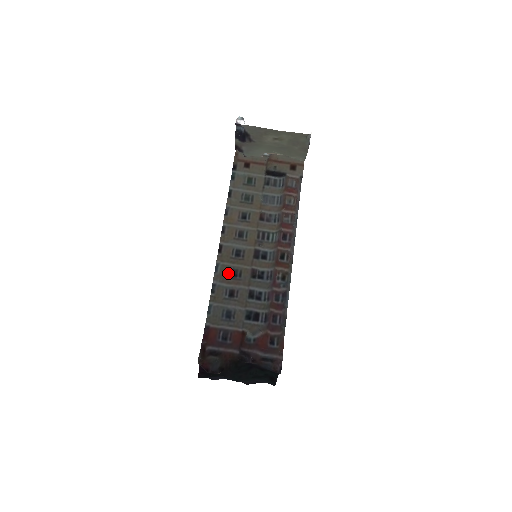
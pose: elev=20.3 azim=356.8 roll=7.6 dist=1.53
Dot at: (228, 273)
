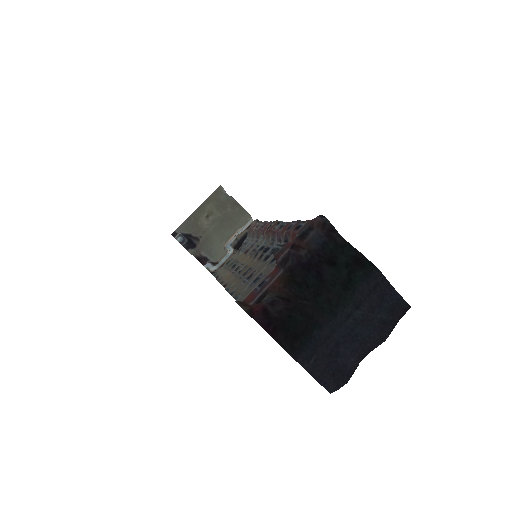
Dot at: (239, 280)
